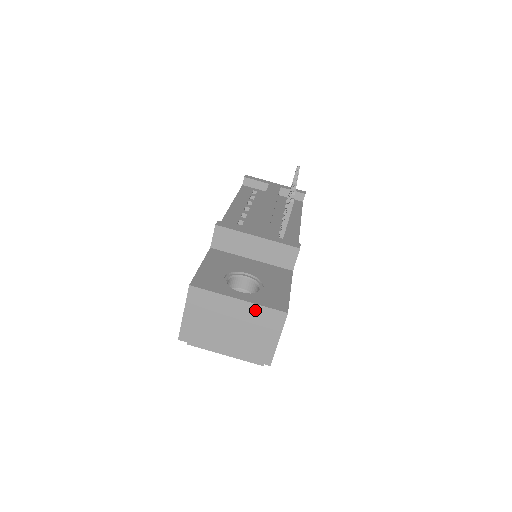
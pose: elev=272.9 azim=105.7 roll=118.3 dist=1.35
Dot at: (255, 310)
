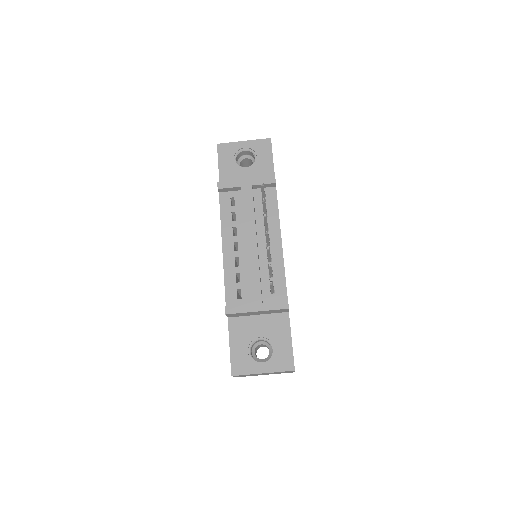
Dot at: (275, 372)
